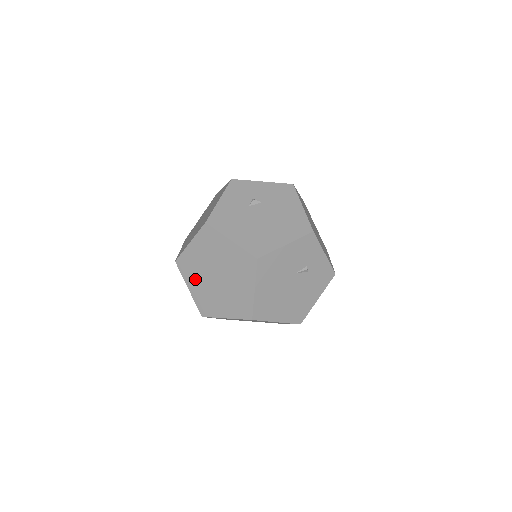
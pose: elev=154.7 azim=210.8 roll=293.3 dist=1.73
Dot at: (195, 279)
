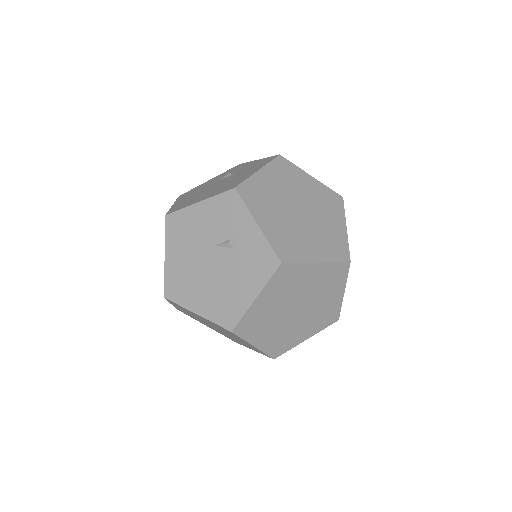
Dot at: occluded
